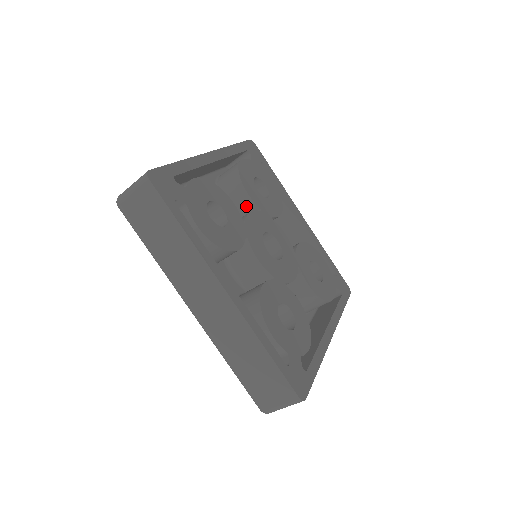
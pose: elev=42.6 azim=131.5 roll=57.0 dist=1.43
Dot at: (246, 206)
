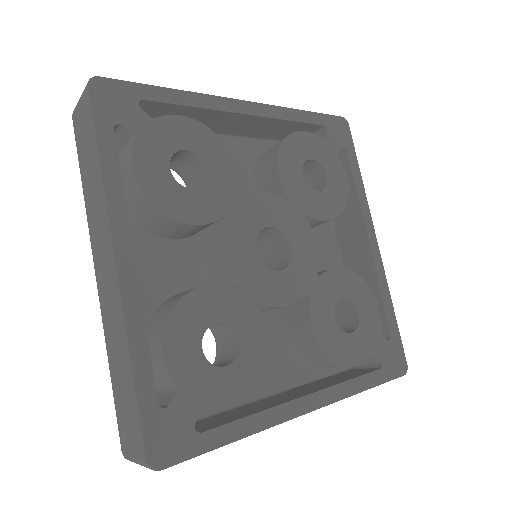
Dot at: (274, 188)
